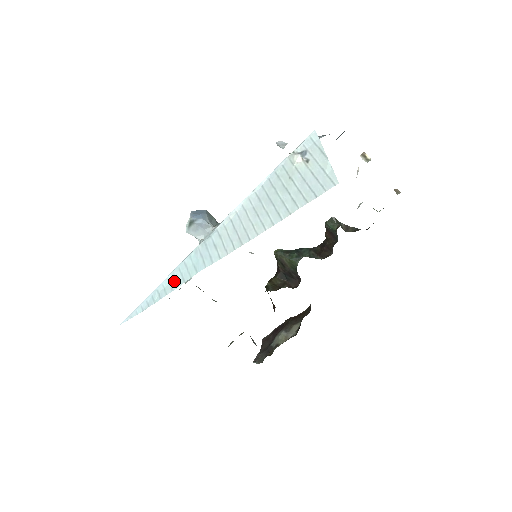
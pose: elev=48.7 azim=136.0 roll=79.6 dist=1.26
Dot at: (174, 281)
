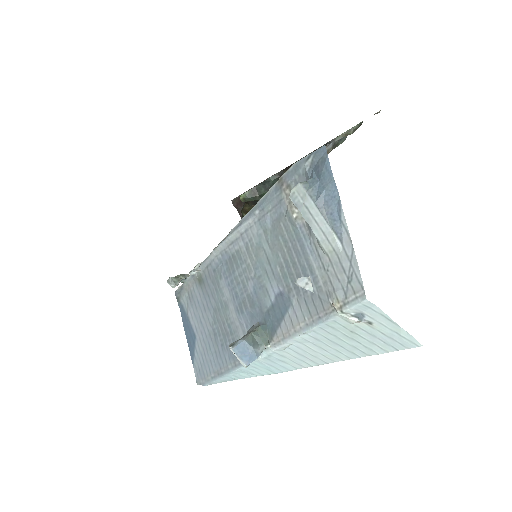
Dot at: (248, 373)
